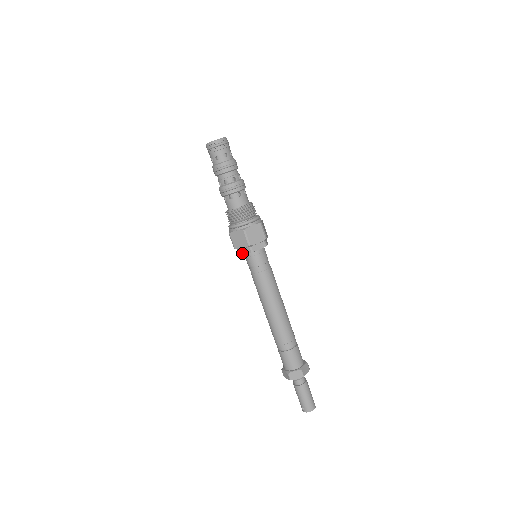
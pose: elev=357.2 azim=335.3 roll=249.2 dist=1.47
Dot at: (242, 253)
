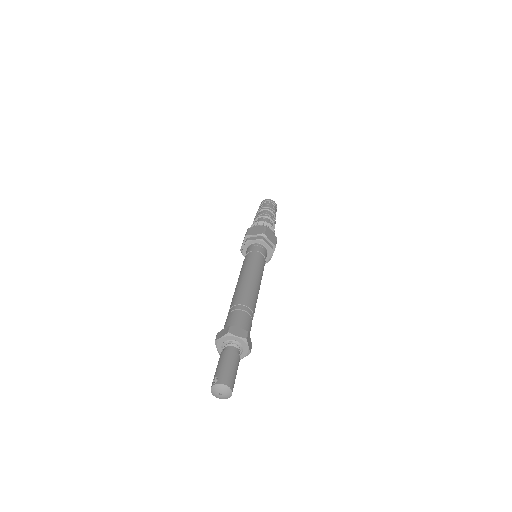
Dot at: (251, 239)
